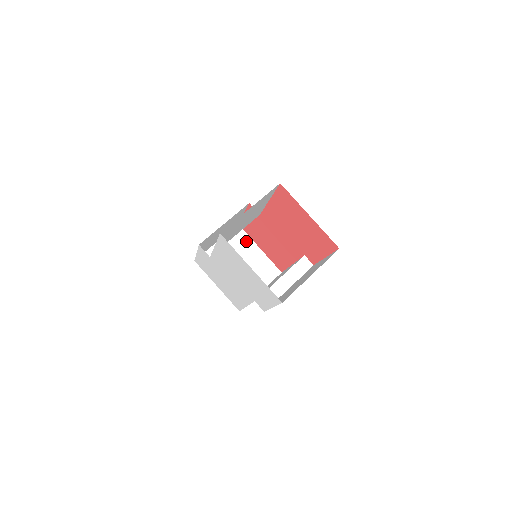
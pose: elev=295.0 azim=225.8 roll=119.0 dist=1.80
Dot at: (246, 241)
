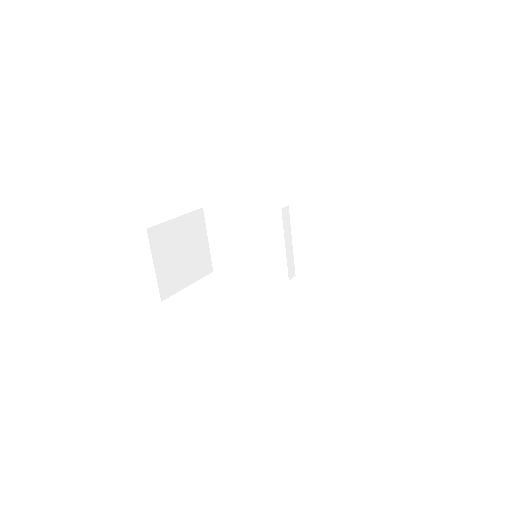
Dot at: (165, 230)
